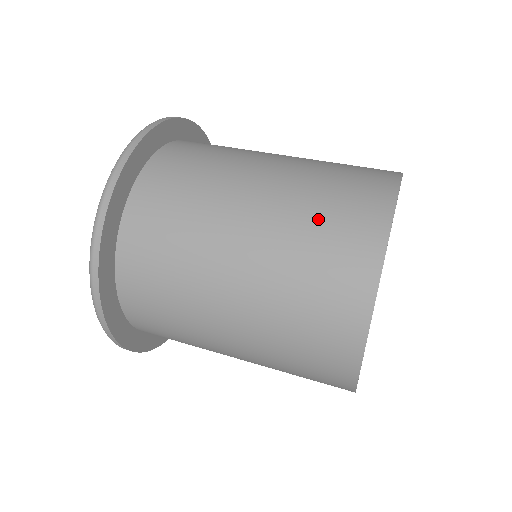
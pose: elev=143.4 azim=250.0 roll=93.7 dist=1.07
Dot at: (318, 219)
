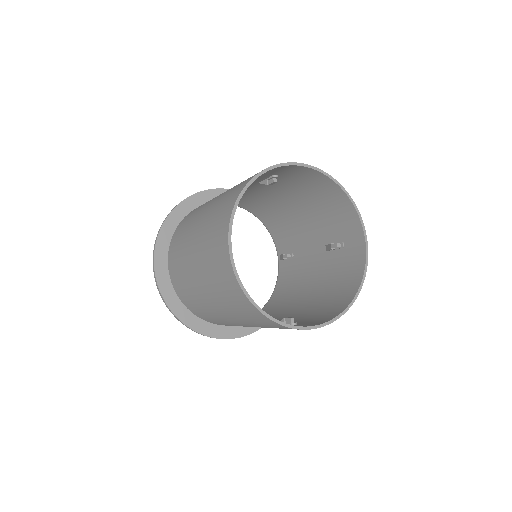
Dot at: occluded
